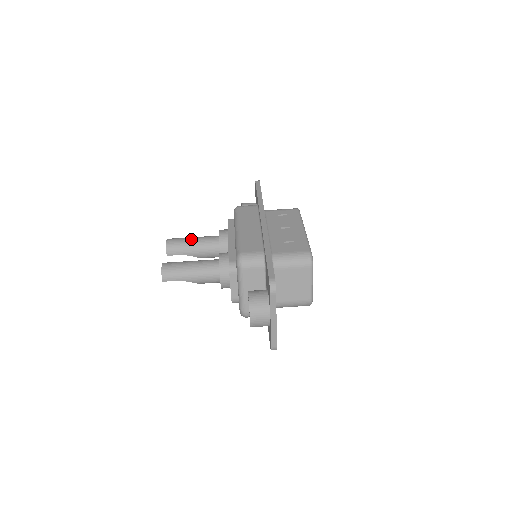
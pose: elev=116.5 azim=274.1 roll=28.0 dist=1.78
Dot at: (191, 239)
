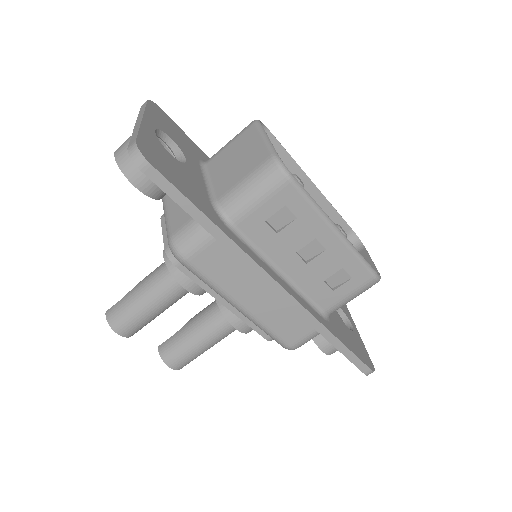
Dot at: (149, 312)
